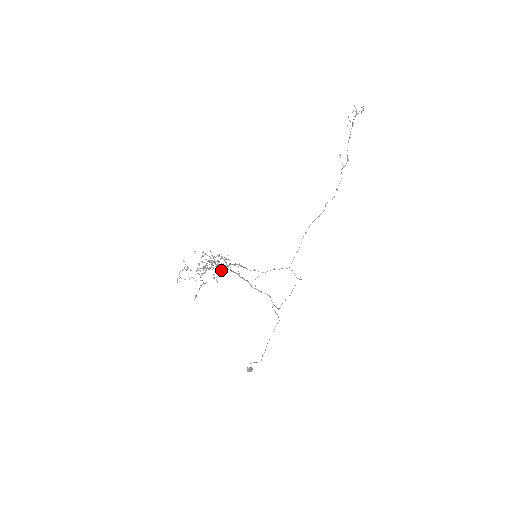
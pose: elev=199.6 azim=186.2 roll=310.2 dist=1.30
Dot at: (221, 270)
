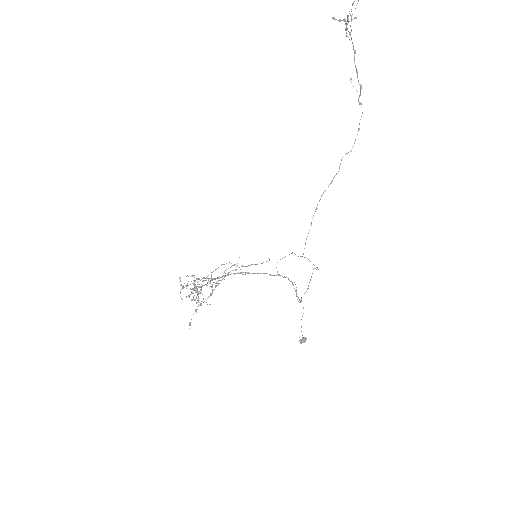
Dot at: occluded
